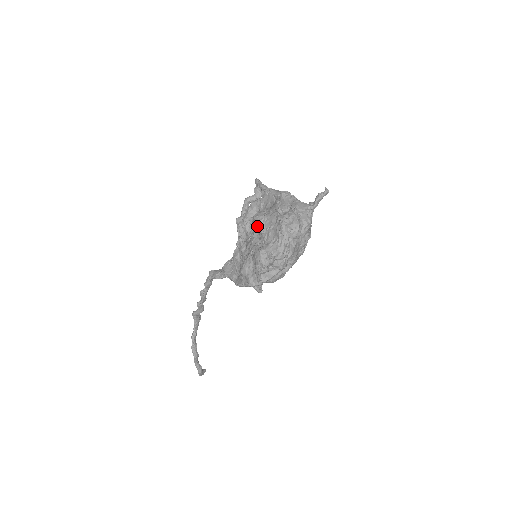
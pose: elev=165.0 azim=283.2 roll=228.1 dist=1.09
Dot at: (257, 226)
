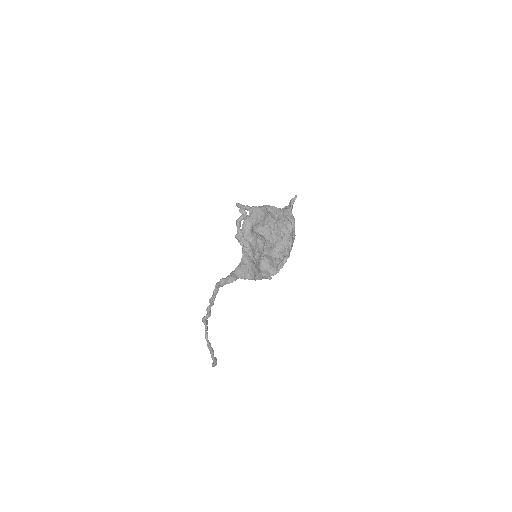
Dot at: (259, 235)
